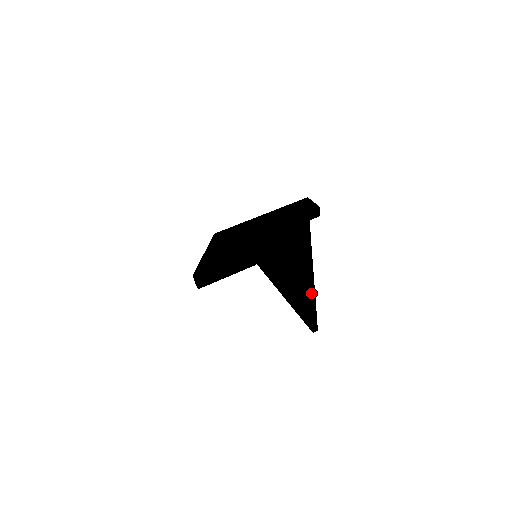
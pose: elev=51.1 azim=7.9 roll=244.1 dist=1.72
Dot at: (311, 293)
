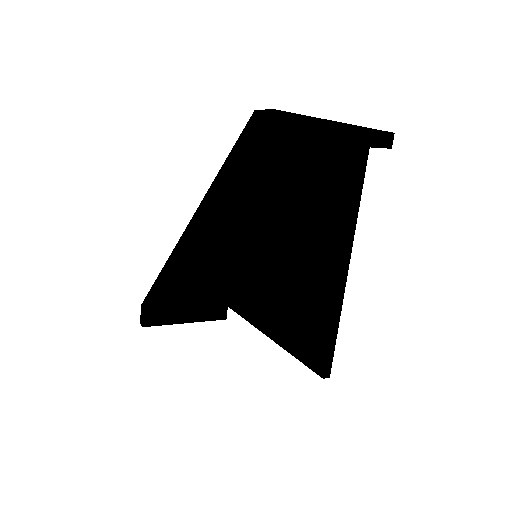
Dot at: (338, 299)
